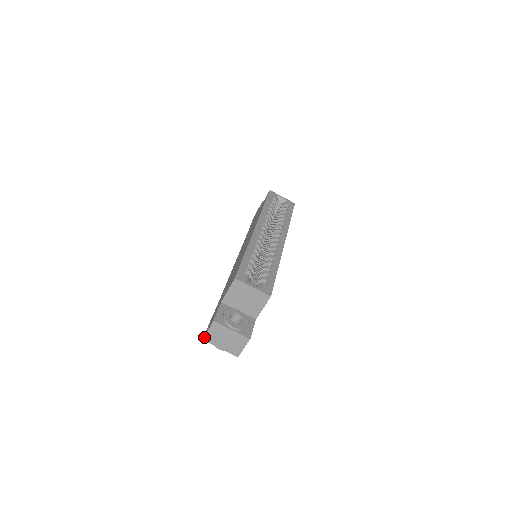
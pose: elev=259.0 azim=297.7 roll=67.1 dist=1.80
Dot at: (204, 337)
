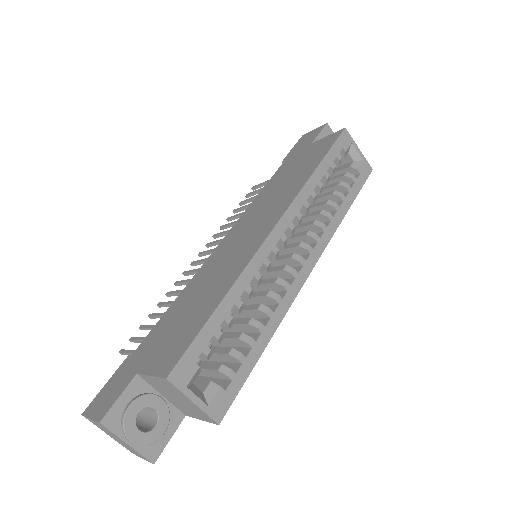
Dot at: (84, 416)
